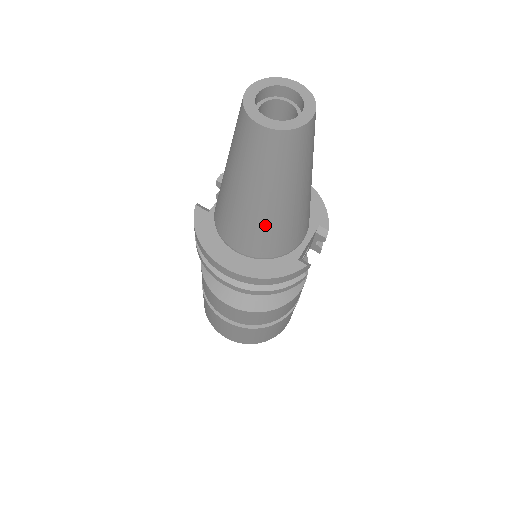
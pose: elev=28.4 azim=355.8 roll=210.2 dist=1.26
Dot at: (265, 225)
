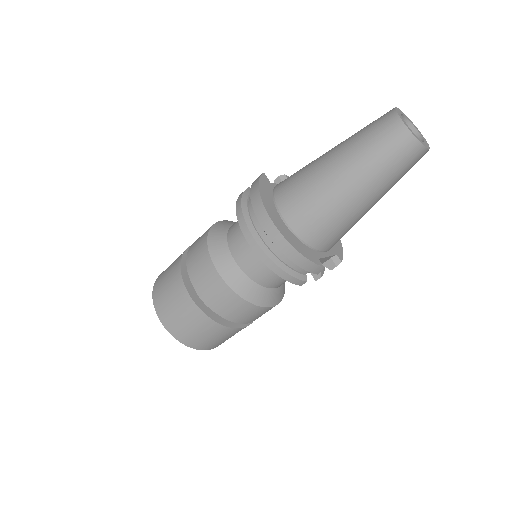
Dot at: (331, 205)
